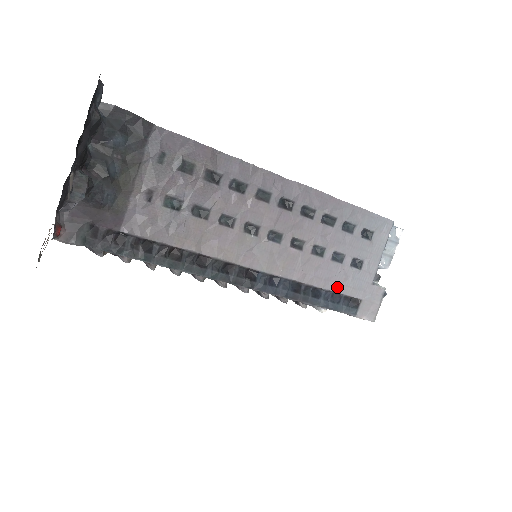
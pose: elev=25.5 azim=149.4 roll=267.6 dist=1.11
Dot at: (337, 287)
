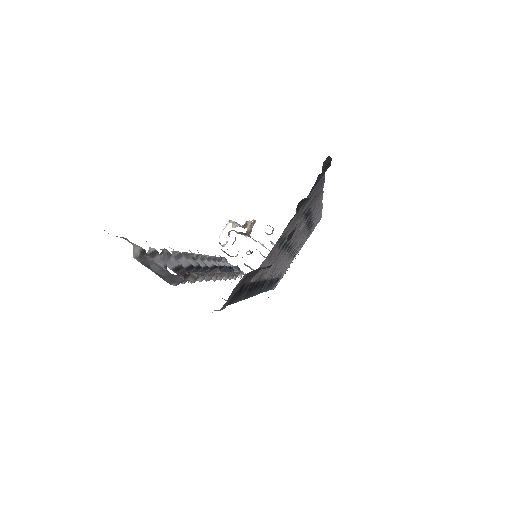
Dot at: occluded
